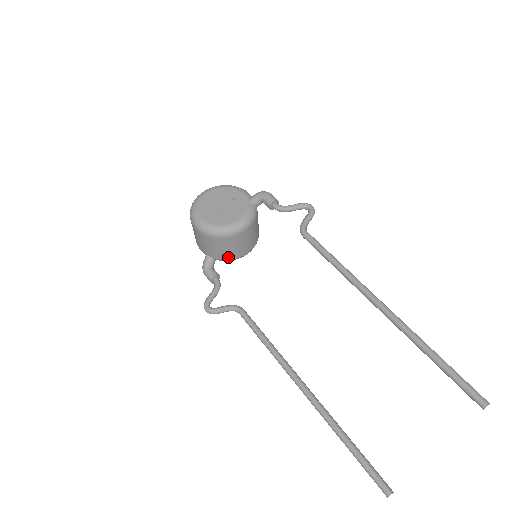
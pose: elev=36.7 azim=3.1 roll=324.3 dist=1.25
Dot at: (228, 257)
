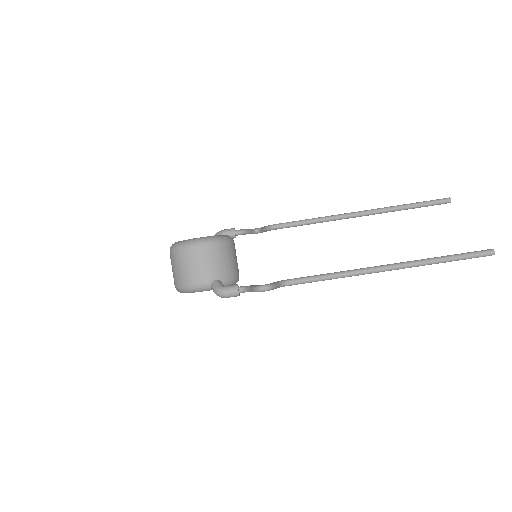
Dot at: (232, 274)
